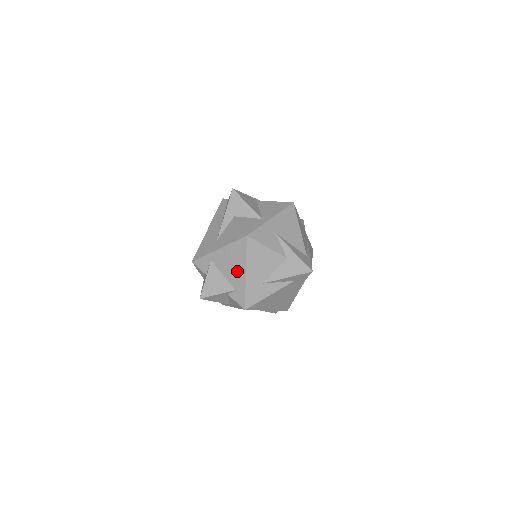
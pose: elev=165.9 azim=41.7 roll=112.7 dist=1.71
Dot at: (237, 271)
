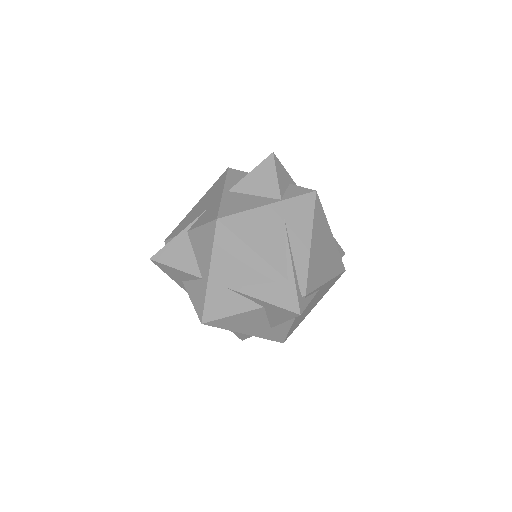
Dot at: occluded
